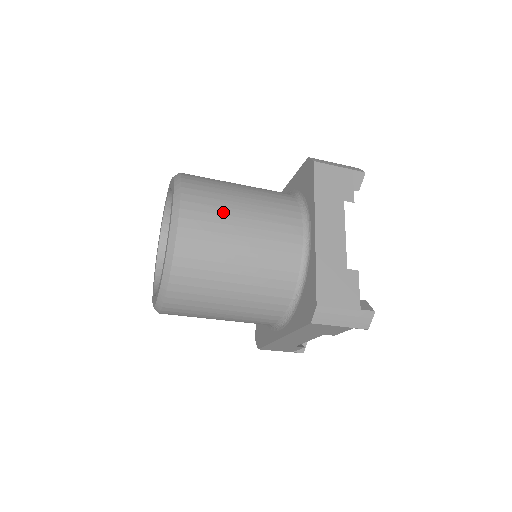
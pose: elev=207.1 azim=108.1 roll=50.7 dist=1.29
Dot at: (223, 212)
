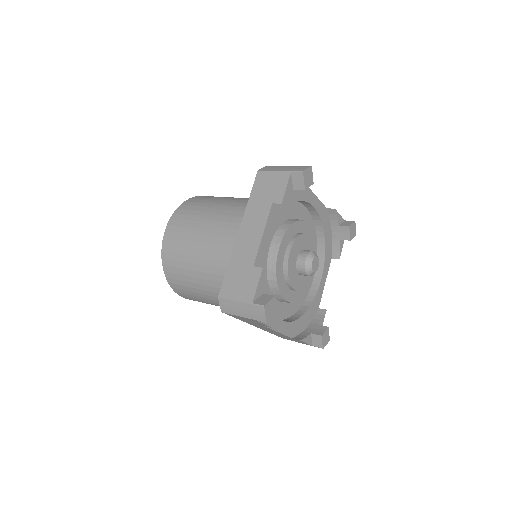
Dot at: (191, 224)
